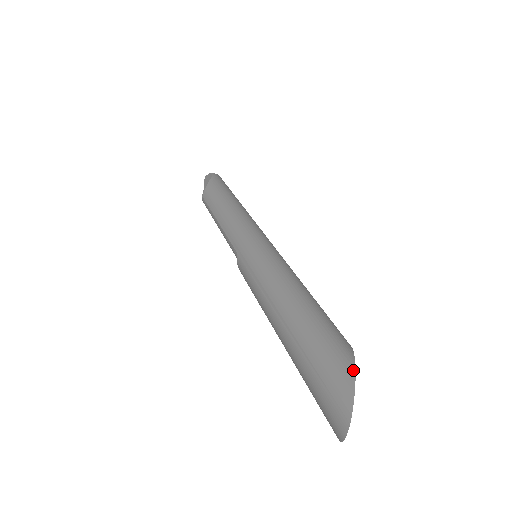
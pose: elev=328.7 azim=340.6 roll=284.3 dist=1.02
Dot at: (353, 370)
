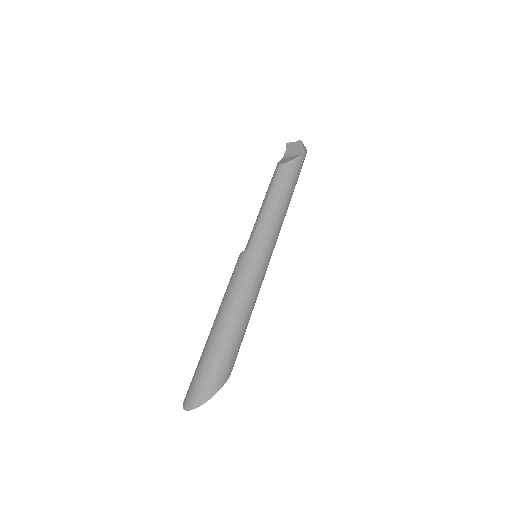
Dot at: (218, 390)
